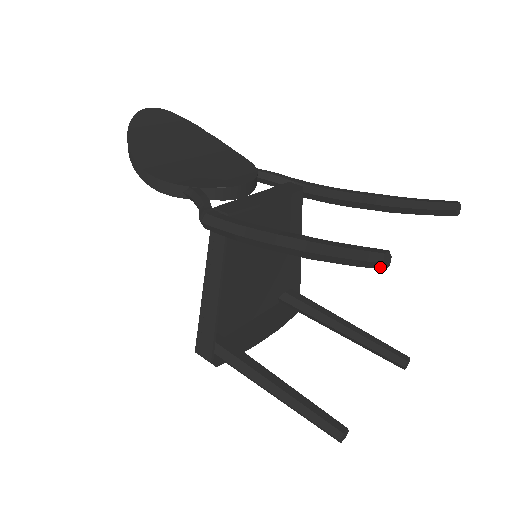
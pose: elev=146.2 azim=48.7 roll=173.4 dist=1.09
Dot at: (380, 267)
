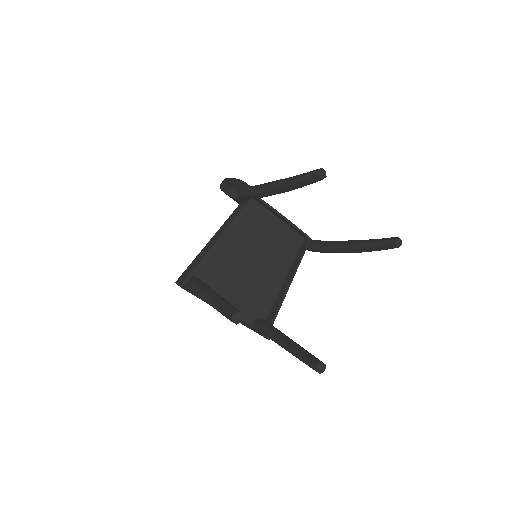
Dot at: (316, 175)
